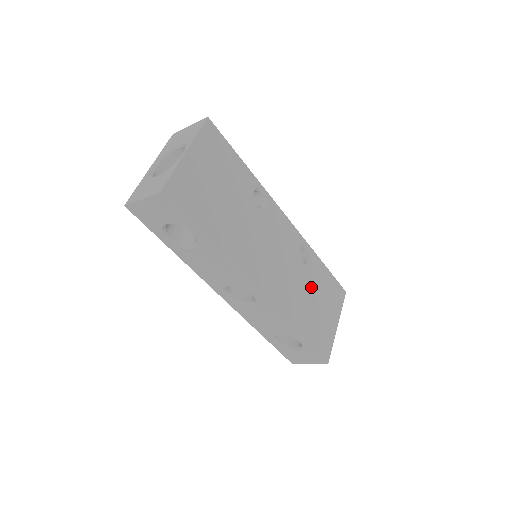
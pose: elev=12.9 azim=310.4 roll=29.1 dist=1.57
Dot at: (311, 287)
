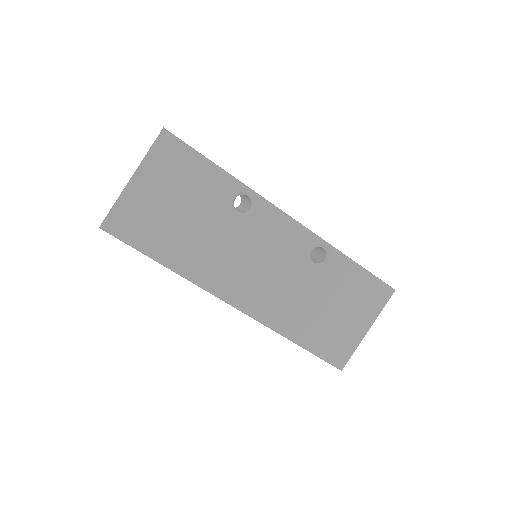
Dot at: (324, 291)
